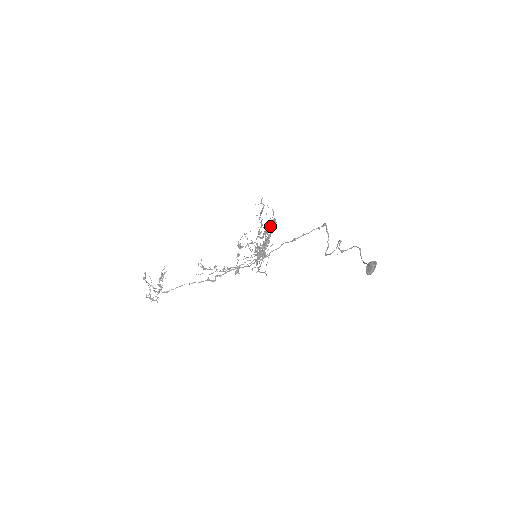
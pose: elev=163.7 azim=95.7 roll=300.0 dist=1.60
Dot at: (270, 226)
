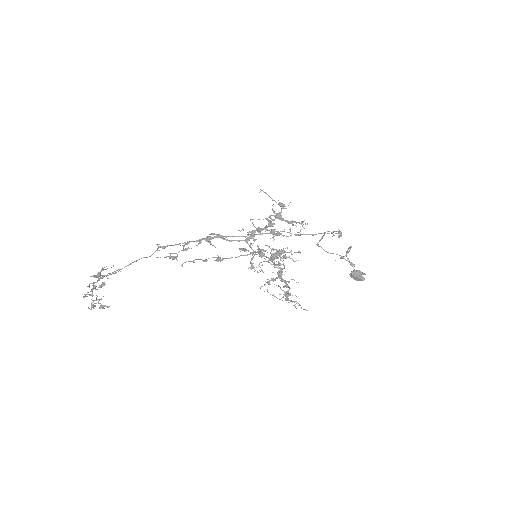
Dot at: (260, 189)
